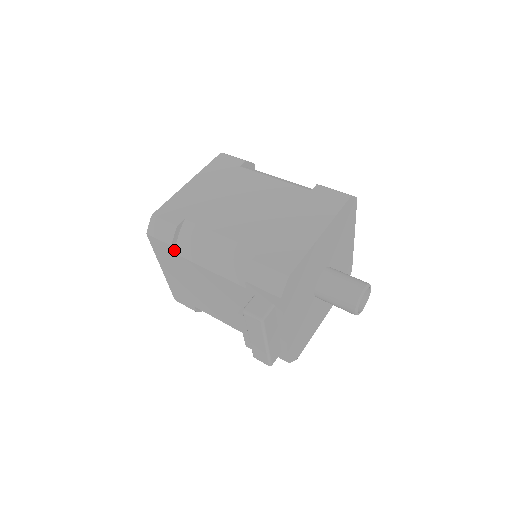
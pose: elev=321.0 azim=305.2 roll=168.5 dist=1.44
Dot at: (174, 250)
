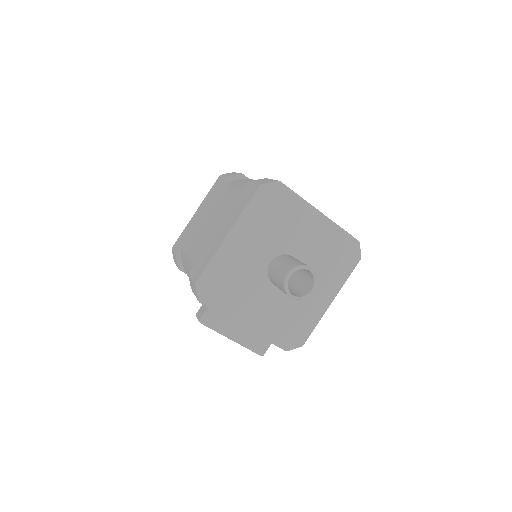
Dot at: (185, 272)
